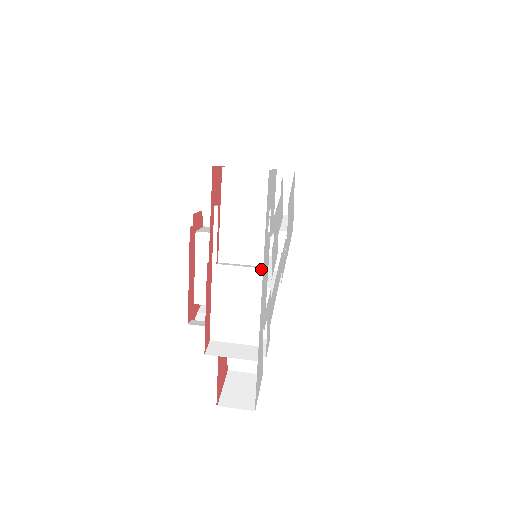
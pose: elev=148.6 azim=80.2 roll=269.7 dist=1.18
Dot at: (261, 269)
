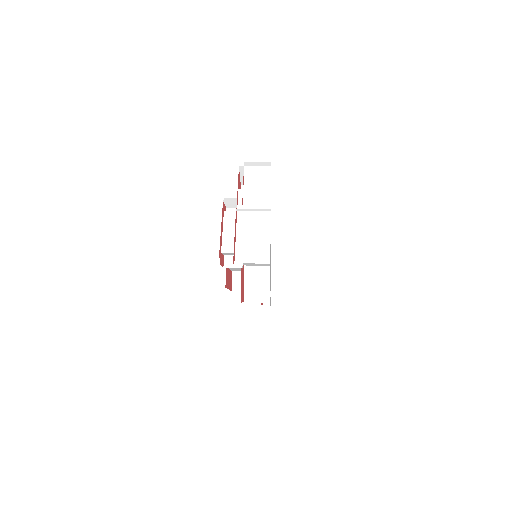
Dot at: (268, 219)
